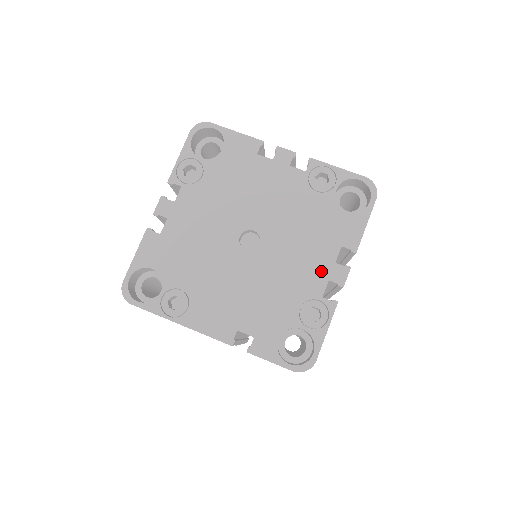
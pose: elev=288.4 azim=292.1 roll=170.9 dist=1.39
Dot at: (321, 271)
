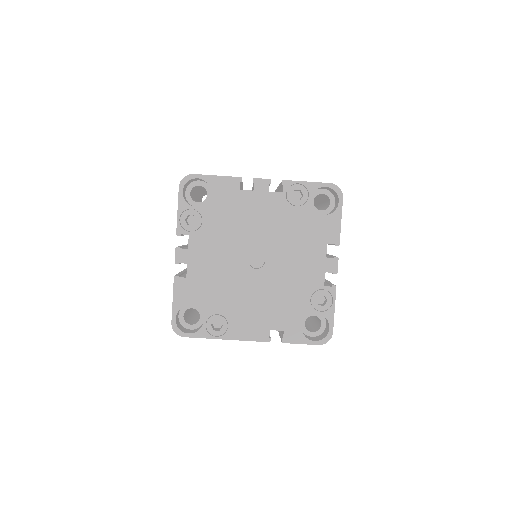
Dot at: (317, 267)
